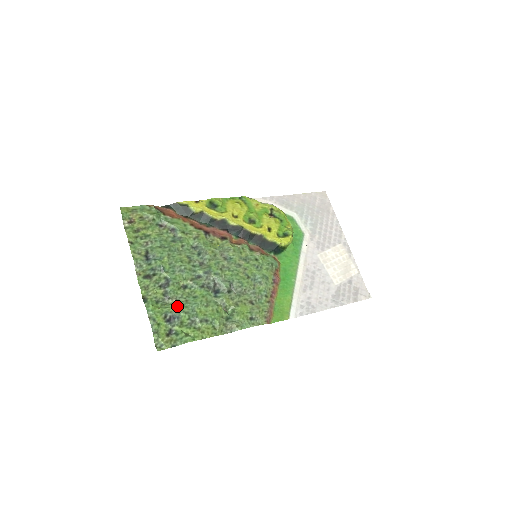
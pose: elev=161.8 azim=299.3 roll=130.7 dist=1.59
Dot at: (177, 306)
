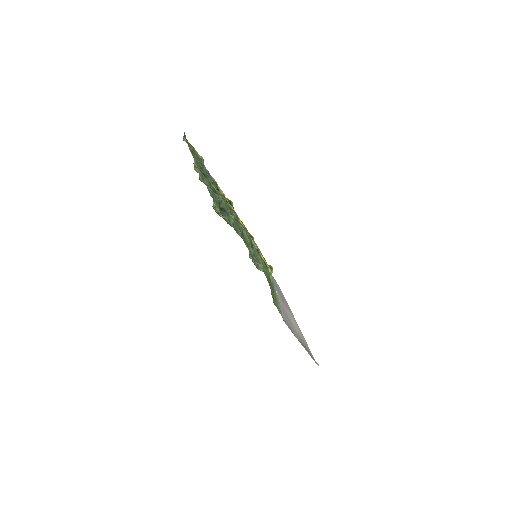
Dot at: (226, 208)
